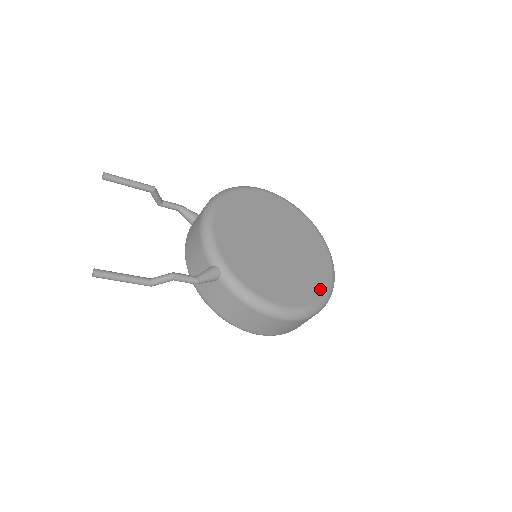
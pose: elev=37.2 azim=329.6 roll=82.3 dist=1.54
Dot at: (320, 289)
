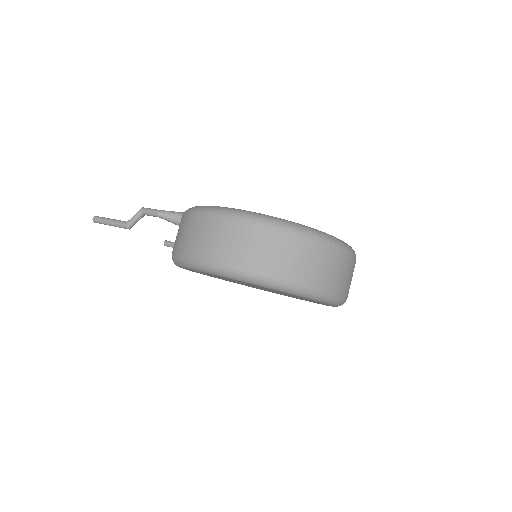
Dot at: occluded
